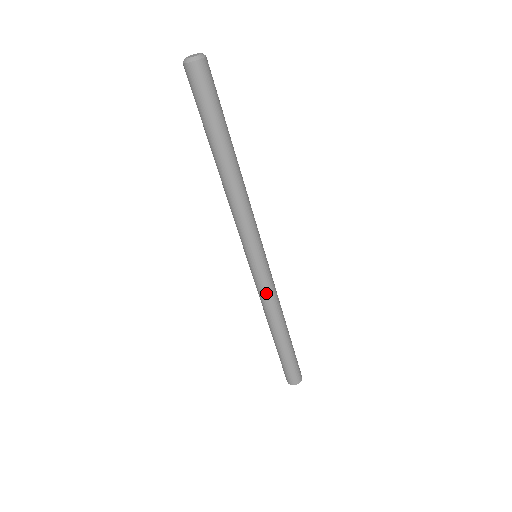
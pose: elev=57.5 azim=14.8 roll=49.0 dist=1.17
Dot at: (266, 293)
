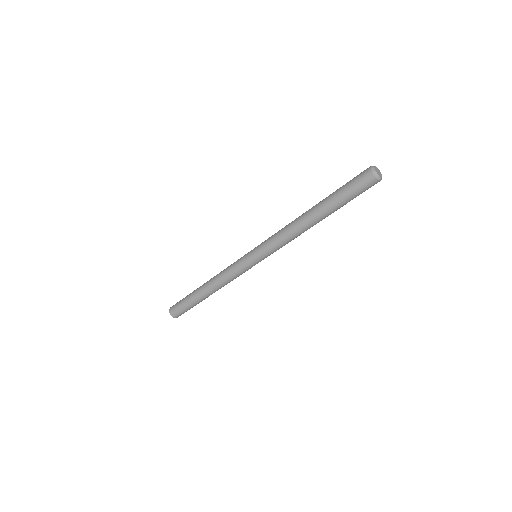
Dot at: (235, 275)
